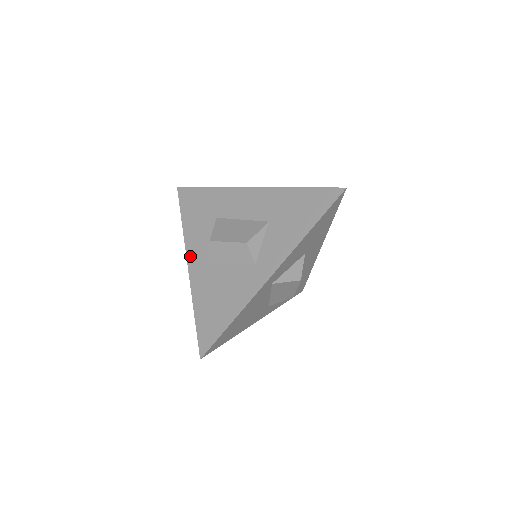
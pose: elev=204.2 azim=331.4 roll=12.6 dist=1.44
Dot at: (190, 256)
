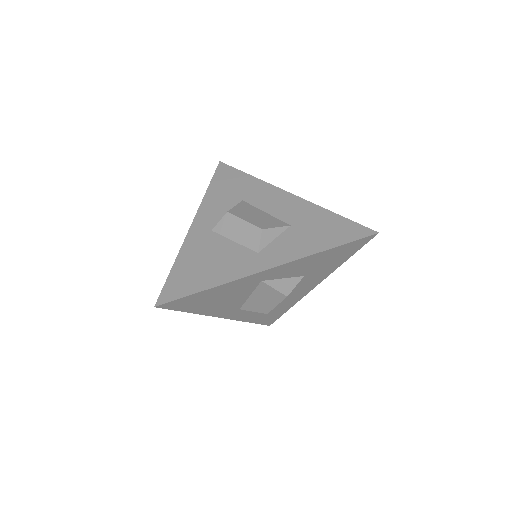
Dot at: (198, 218)
